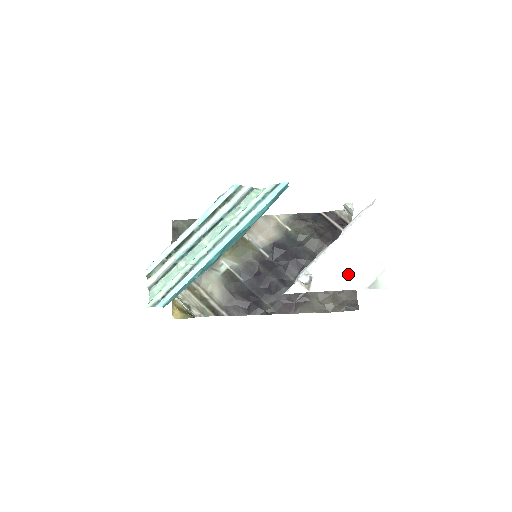
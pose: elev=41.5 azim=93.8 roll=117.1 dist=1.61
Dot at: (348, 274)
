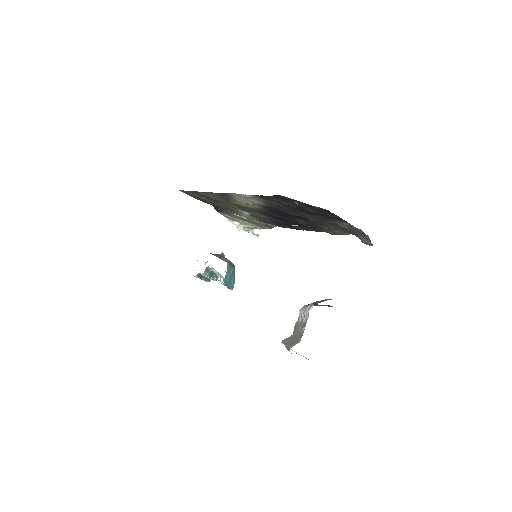
Dot at: occluded
